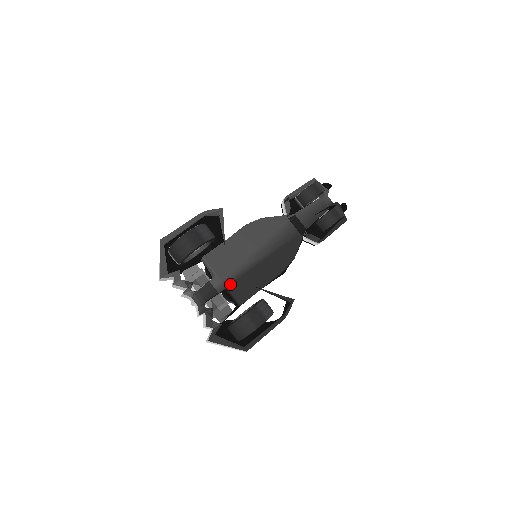
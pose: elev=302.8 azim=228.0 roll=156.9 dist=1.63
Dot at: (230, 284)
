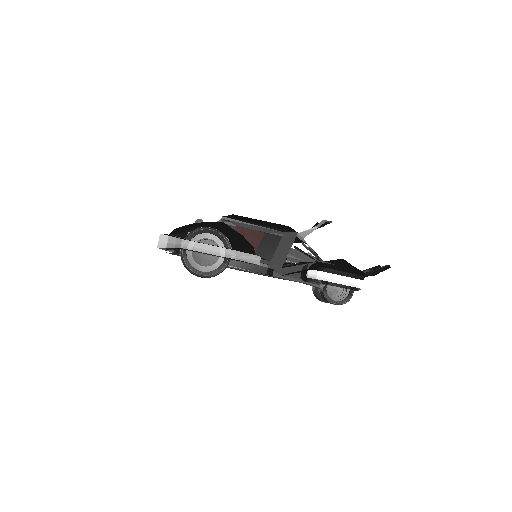
Dot at: occluded
